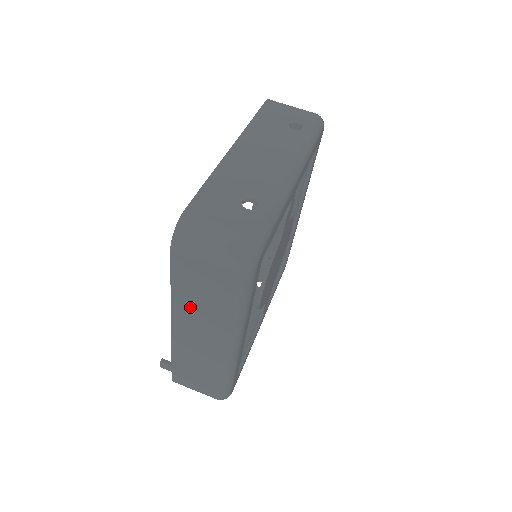
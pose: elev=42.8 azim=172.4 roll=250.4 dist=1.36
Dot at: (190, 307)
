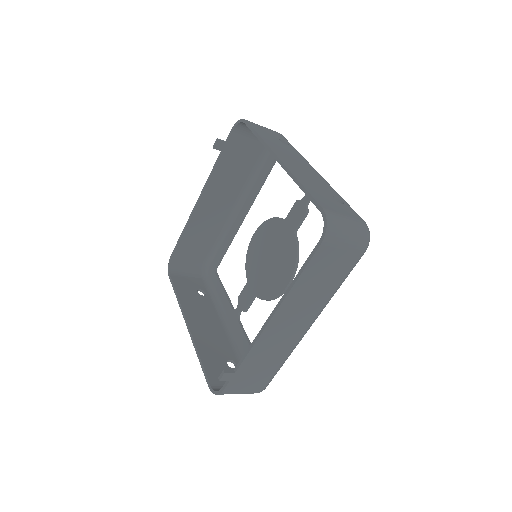
Dot at: (302, 296)
